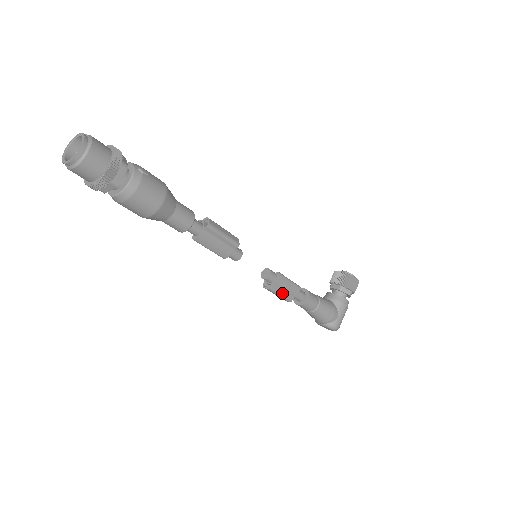
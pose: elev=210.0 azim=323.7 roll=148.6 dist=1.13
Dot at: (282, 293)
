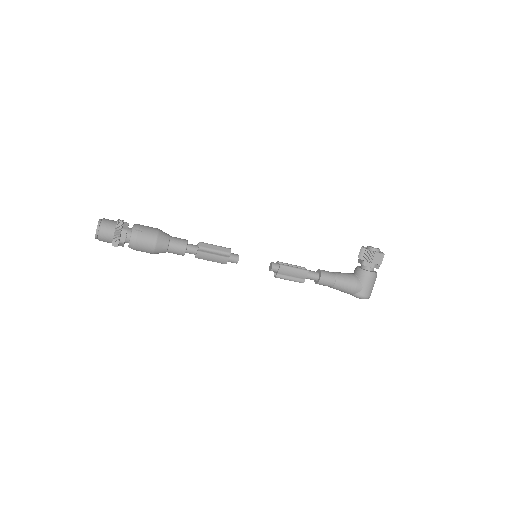
Dot at: (291, 278)
